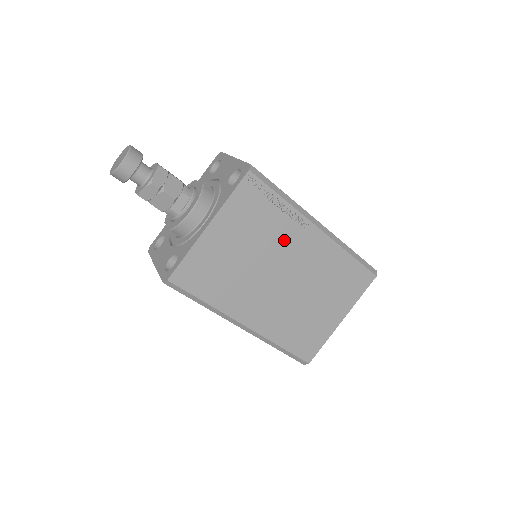
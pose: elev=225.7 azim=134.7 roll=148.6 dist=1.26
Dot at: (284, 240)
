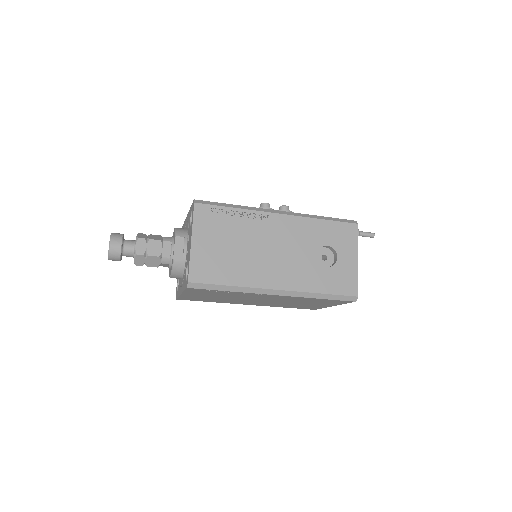
Dot at: (247, 296)
